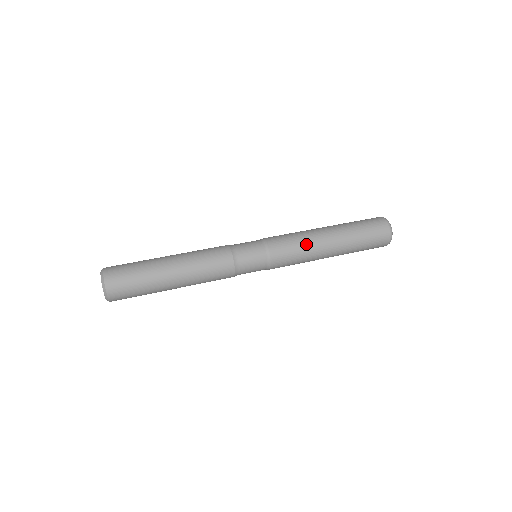
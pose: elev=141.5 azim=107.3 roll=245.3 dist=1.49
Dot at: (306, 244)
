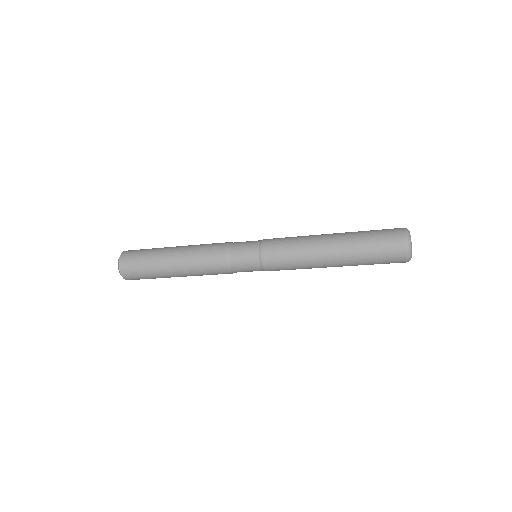
Dot at: occluded
